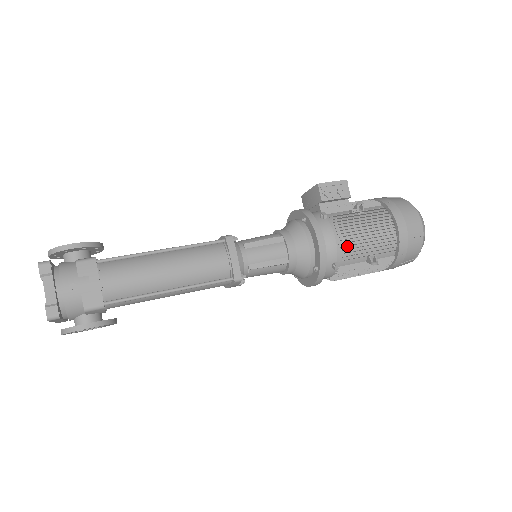
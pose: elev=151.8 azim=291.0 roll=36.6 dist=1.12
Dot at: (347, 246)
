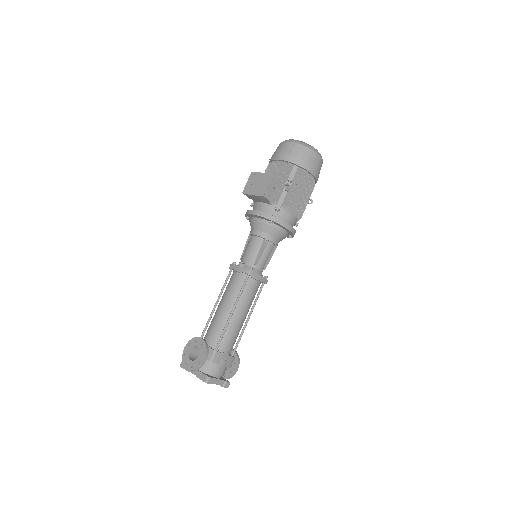
Dot at: (298, 212)
